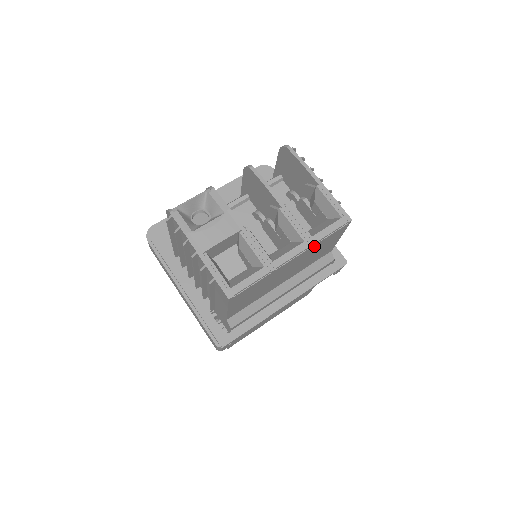
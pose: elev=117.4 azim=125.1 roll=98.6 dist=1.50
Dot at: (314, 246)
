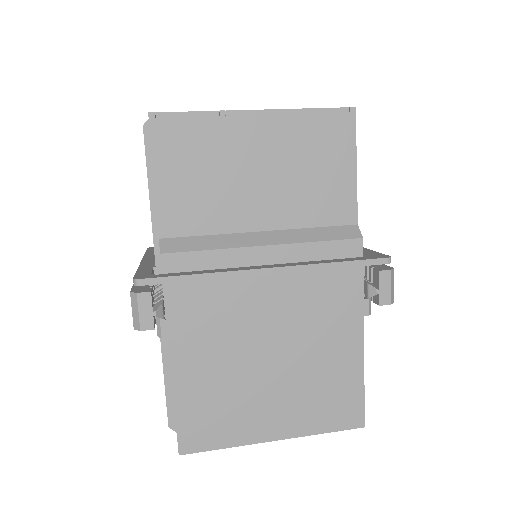
Dot at: (295, 121)
